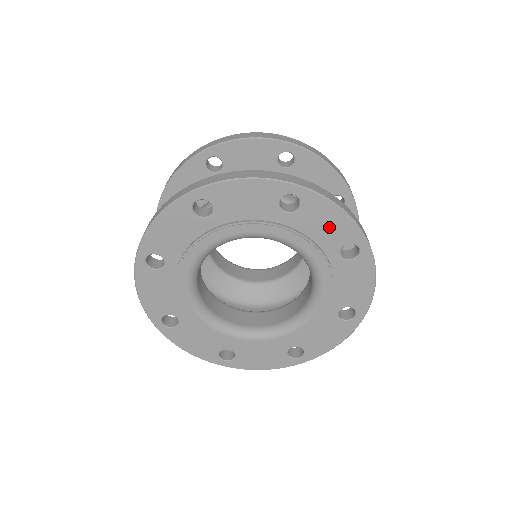
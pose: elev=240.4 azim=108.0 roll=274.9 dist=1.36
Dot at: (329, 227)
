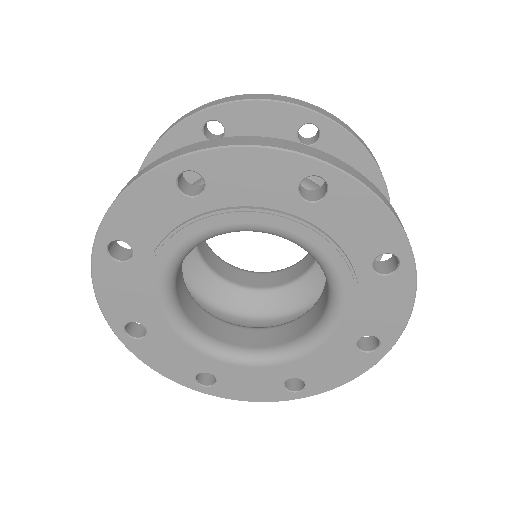
Dot at: (384, 312)
